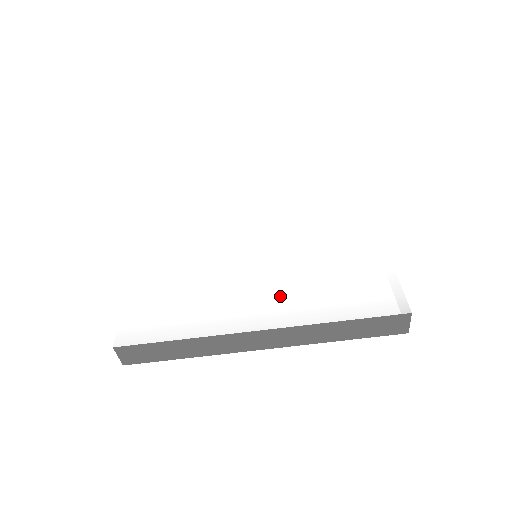
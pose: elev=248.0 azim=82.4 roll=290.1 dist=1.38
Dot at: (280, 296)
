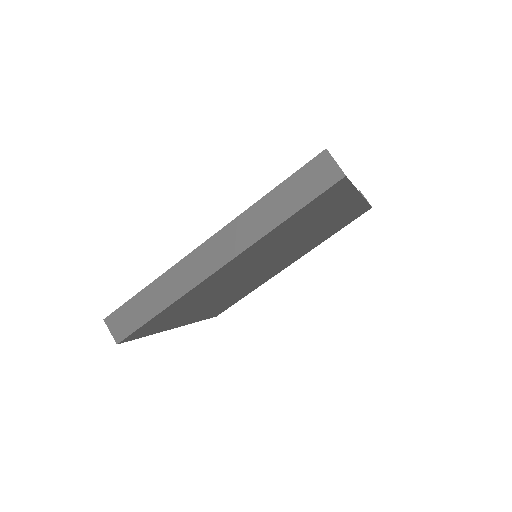
Dot at: occluded
